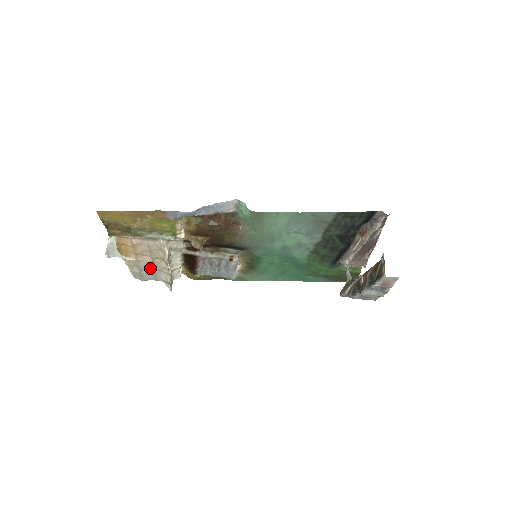
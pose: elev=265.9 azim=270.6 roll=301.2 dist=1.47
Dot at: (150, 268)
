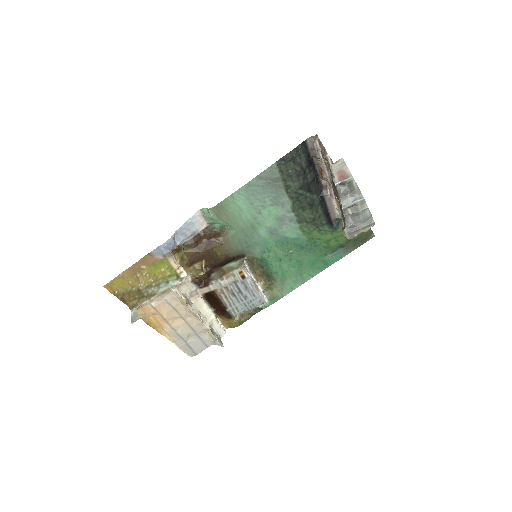
Dot at: (191, 333)
